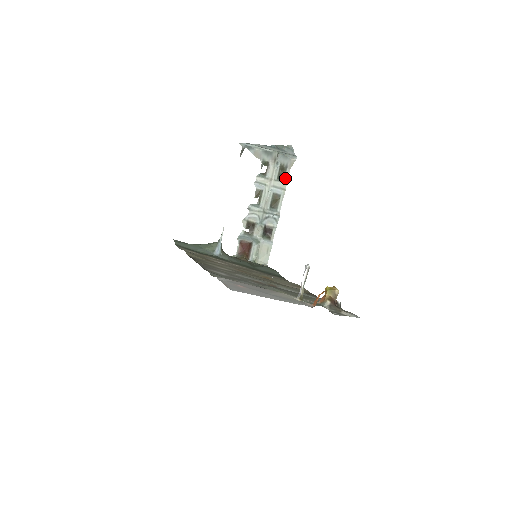
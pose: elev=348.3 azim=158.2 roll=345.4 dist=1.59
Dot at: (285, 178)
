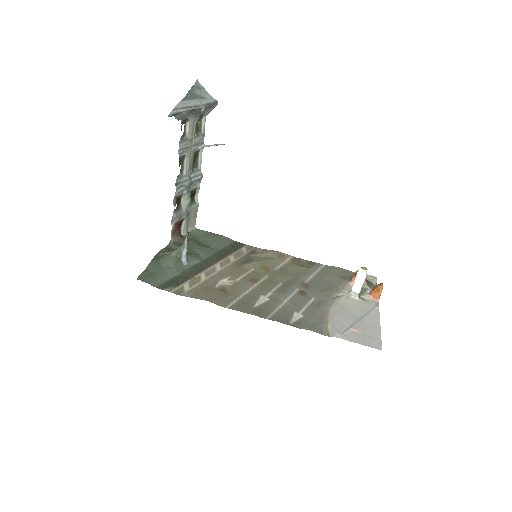
Dot at: (202, 129)
